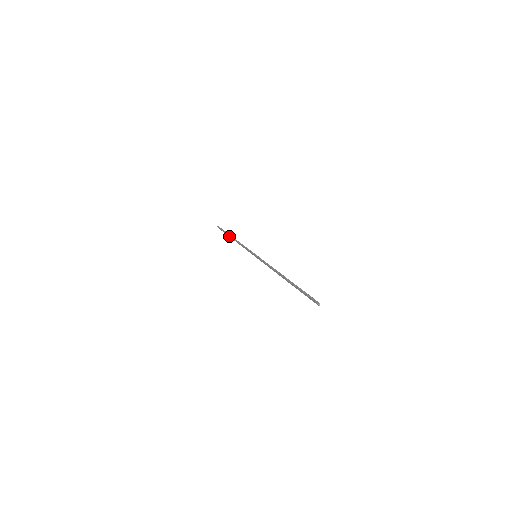
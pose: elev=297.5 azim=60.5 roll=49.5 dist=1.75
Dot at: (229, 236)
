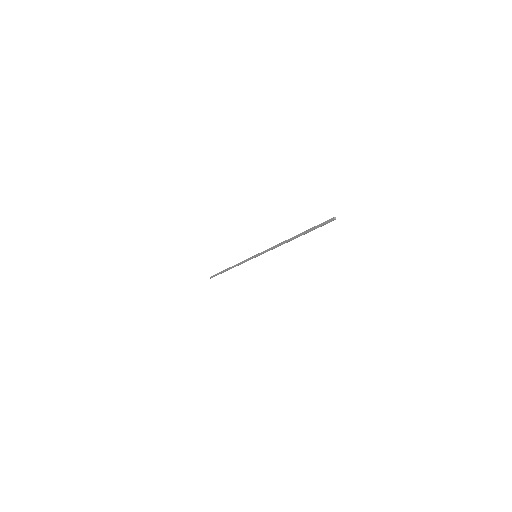
Dot at: (224, 271)
